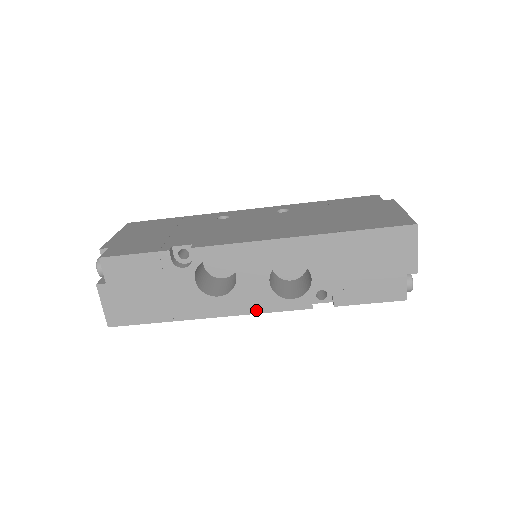
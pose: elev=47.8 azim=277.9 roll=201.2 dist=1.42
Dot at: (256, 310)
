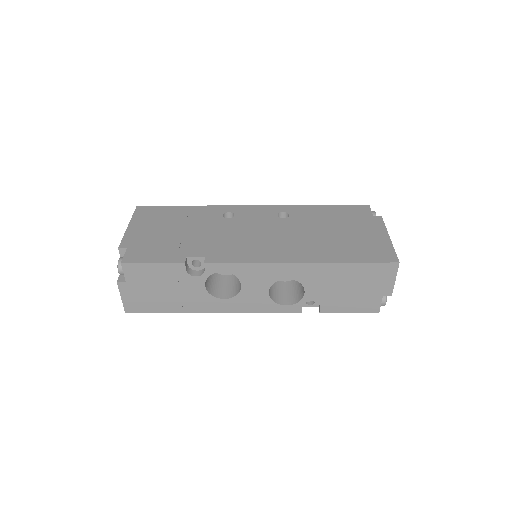
Dot at: (254, 311)
